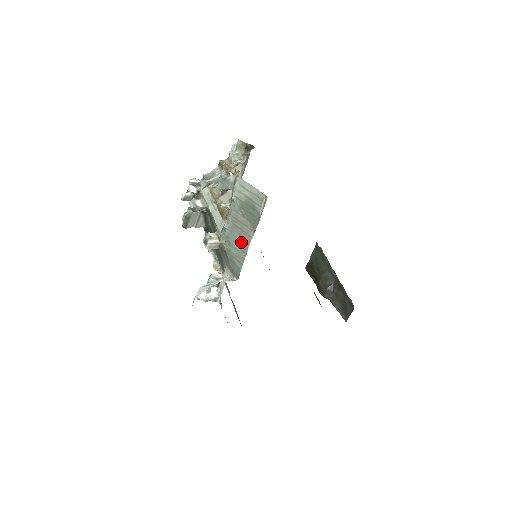
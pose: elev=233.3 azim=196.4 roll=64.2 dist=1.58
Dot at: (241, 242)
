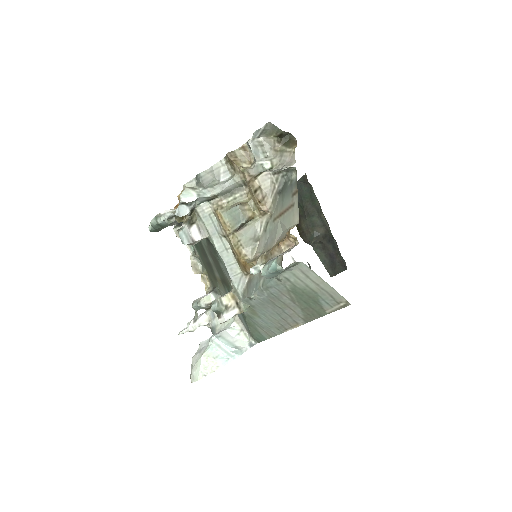
Dot at: (277, 320)
